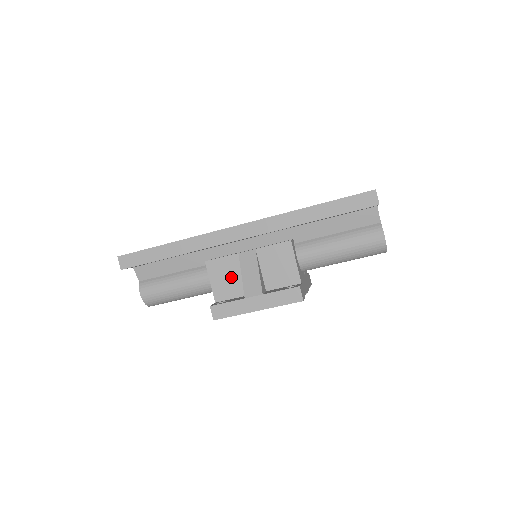
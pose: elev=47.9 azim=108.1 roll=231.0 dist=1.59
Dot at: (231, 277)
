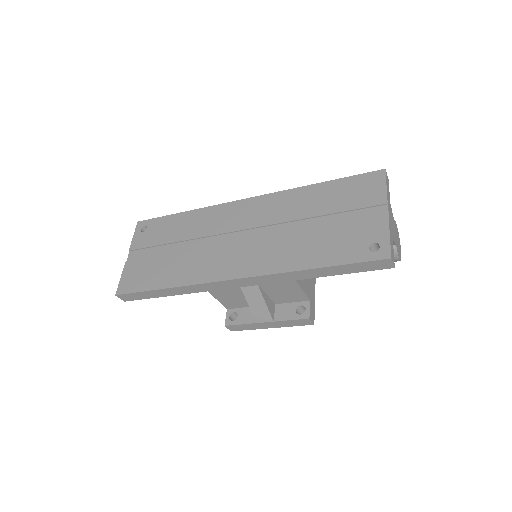
Dot at: (237, 298)
